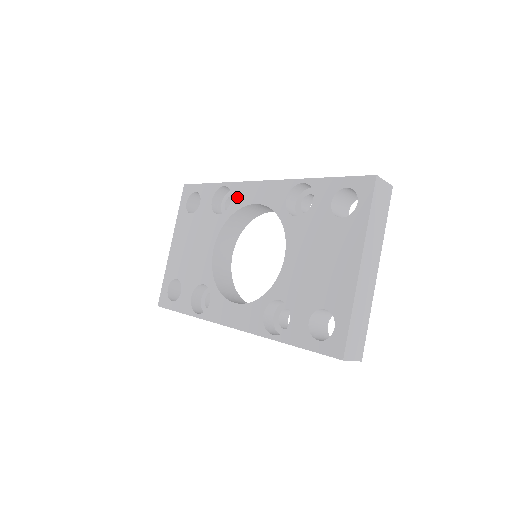
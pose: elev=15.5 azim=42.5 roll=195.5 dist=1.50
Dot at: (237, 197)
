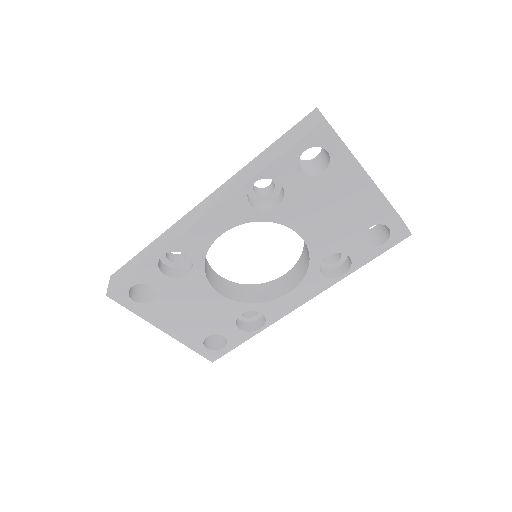
Dot at: (192, 249)
